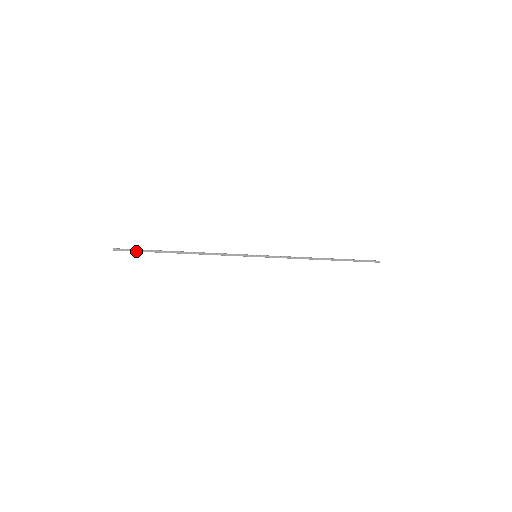
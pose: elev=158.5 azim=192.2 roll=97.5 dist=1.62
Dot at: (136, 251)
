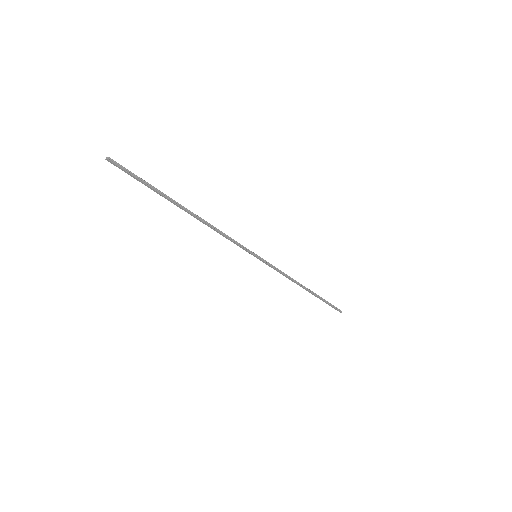
Dot at: (136, 178)
